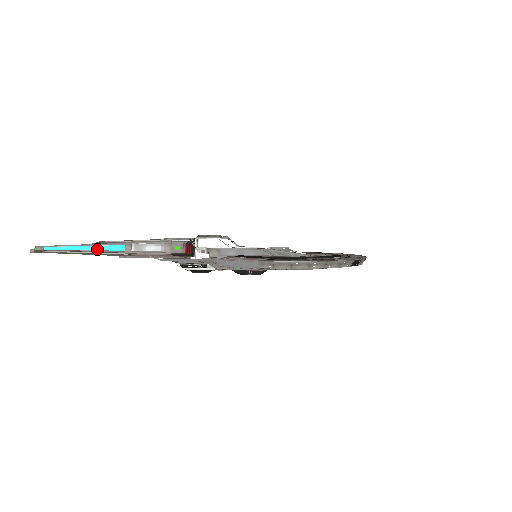
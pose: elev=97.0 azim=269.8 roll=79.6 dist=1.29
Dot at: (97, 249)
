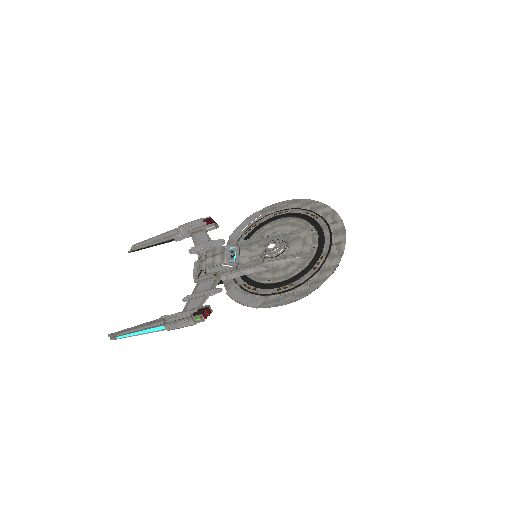
Dot at: (148, 332)
